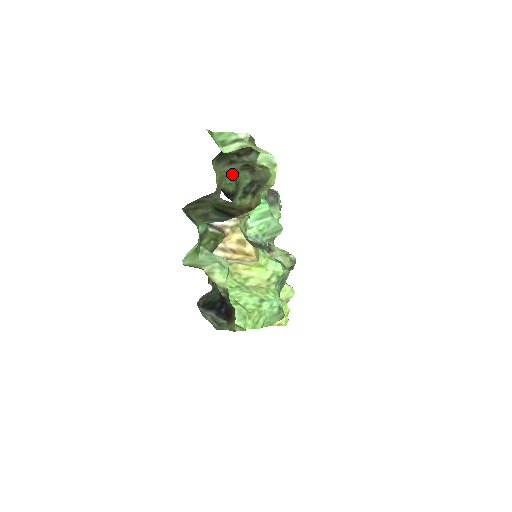
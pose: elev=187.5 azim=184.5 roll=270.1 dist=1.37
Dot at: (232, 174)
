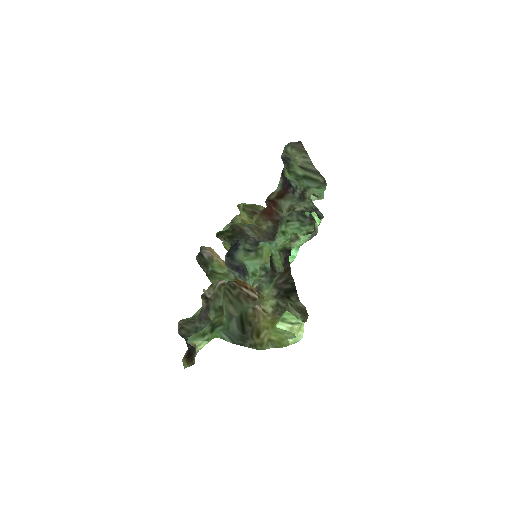
Dot at: occluded
